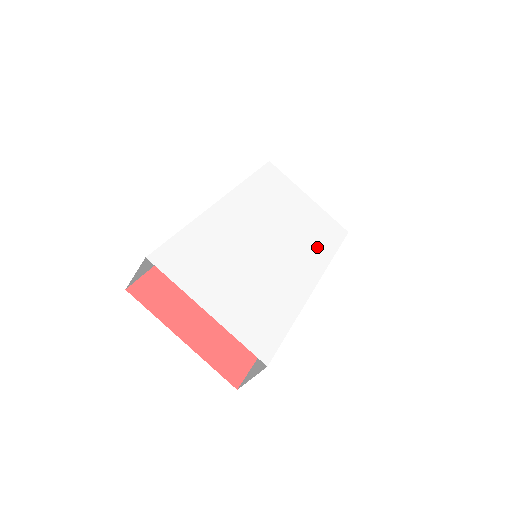
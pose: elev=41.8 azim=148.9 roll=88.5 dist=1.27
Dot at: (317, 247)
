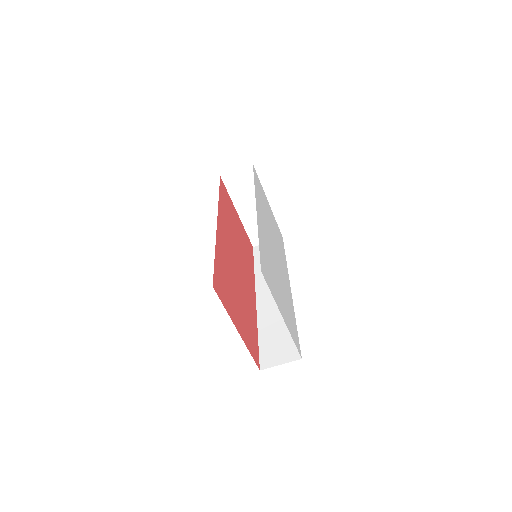
Dot at: (282, 253)
